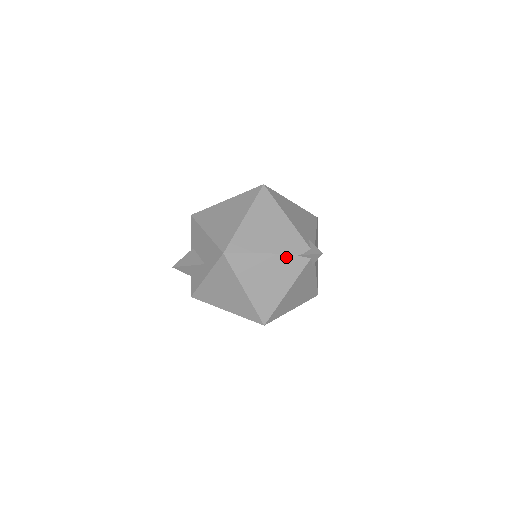
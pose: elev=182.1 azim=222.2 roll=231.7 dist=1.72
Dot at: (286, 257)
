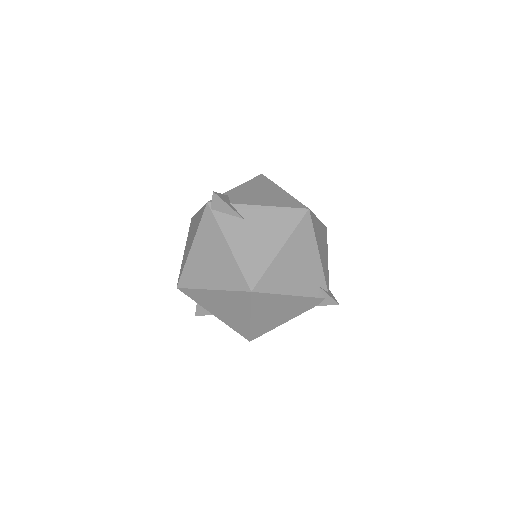
Dot at: (304, 311)
